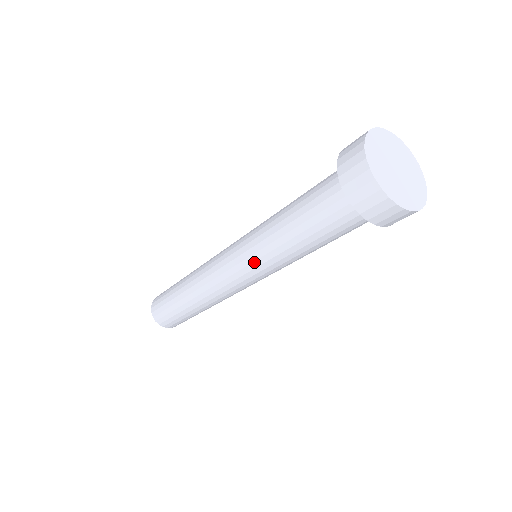
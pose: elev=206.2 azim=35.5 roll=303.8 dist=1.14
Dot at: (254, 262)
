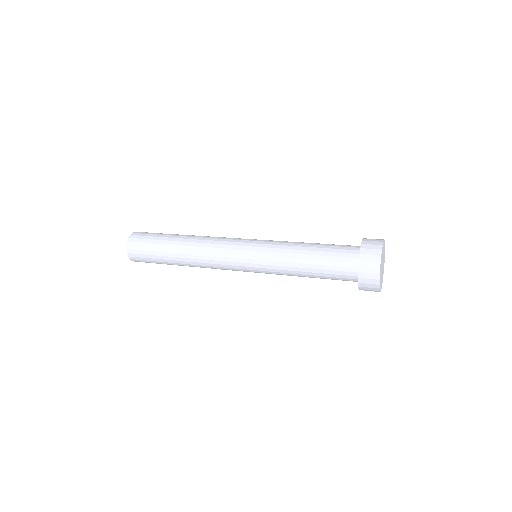
Dot at: (263, 268)
